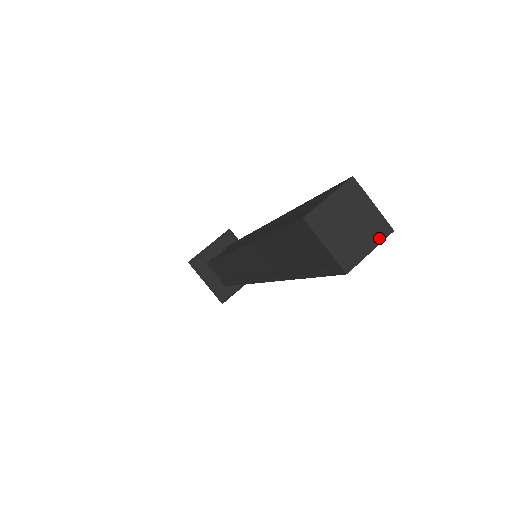
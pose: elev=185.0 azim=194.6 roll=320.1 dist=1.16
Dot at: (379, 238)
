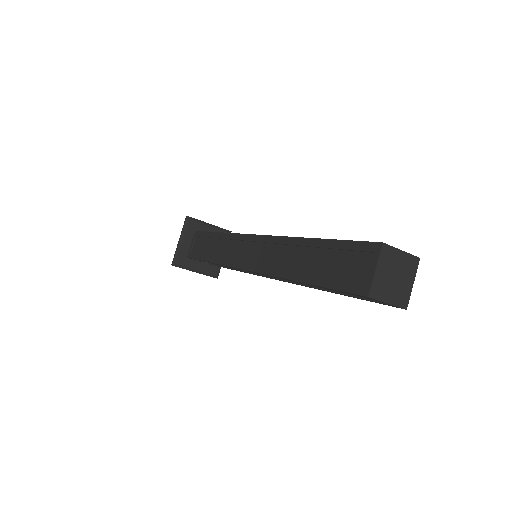
Dot at: (414, 271)
